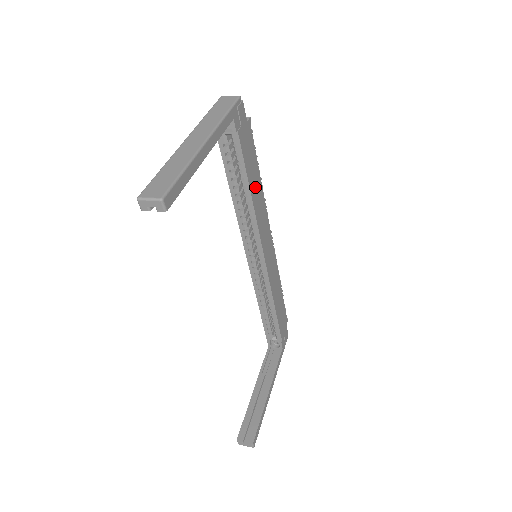
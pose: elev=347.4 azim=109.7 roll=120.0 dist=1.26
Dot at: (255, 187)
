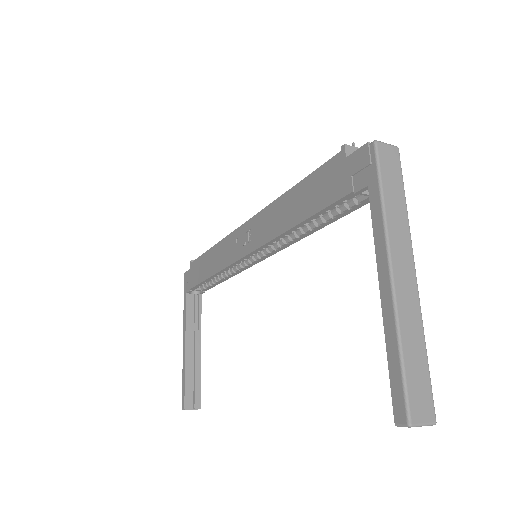
Dot at: occluded
